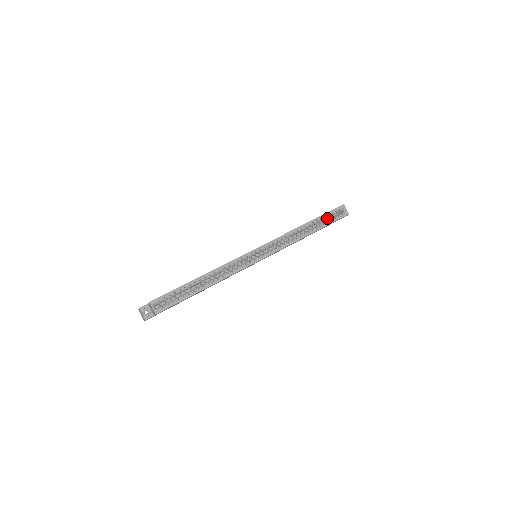
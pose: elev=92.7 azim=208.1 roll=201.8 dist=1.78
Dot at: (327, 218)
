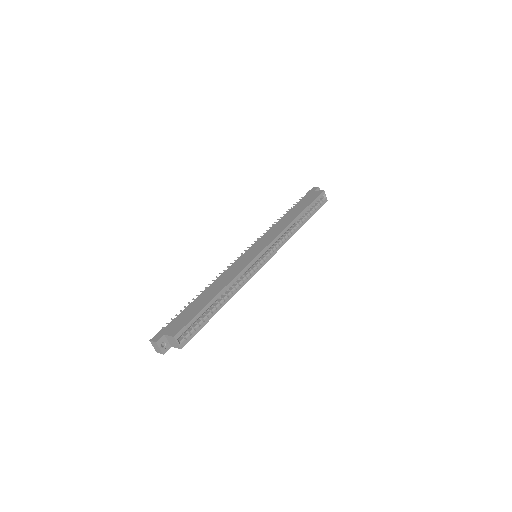
Dot at: occluded
